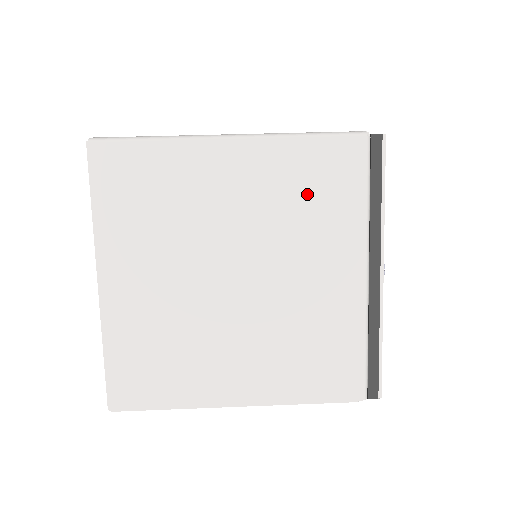
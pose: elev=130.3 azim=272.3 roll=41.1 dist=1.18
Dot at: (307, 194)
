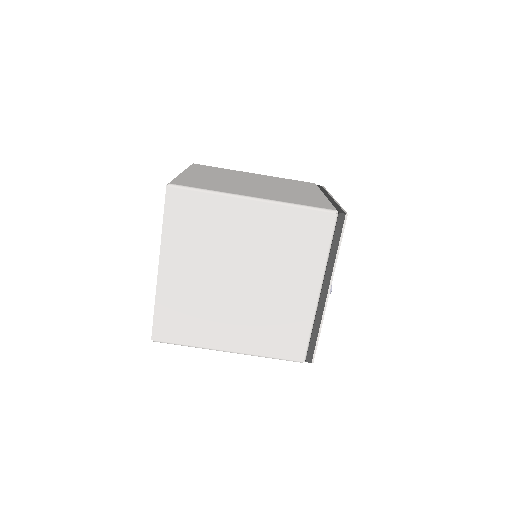
Dot at: occluded
